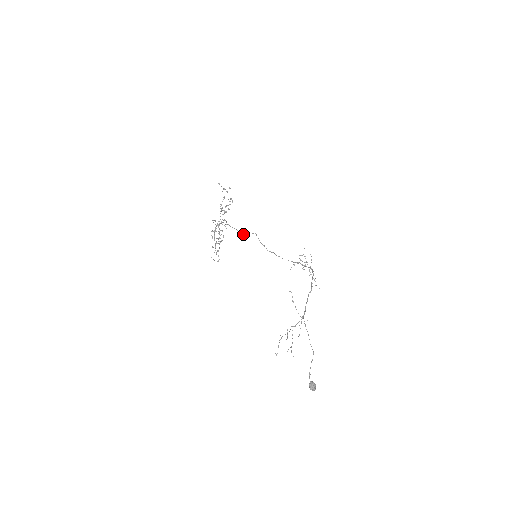
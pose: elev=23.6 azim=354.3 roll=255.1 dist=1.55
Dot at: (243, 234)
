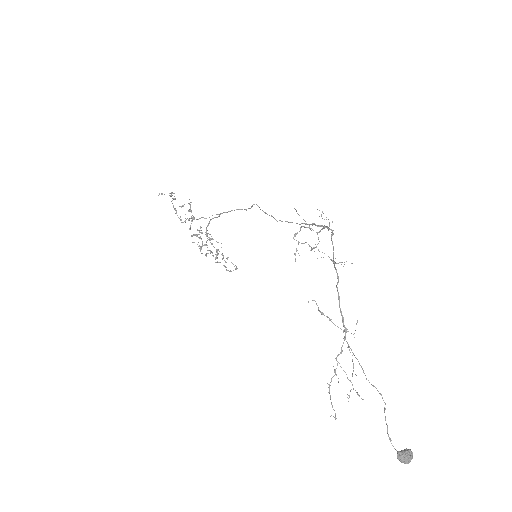
Dot at: (246, 210)
